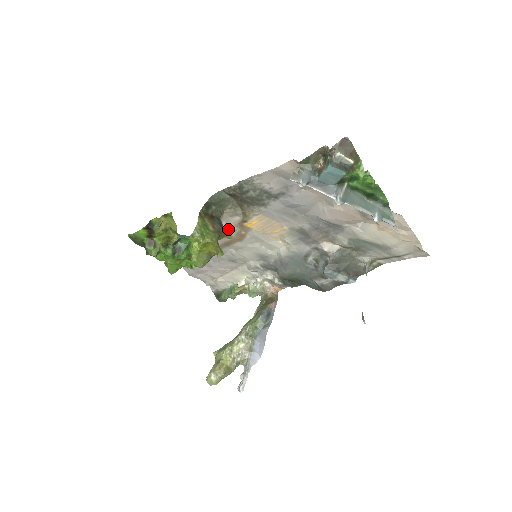
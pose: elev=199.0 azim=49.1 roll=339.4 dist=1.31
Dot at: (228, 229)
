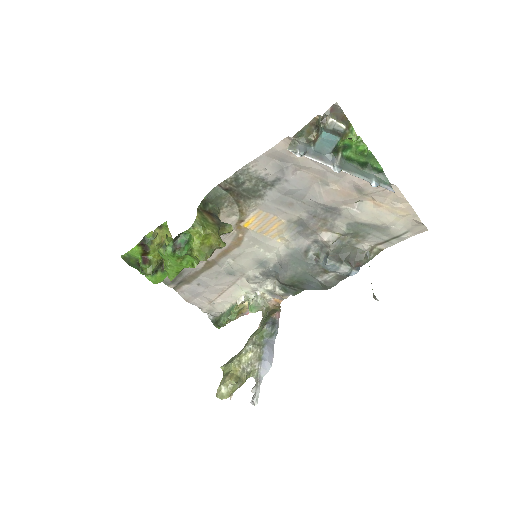
Dot at: occluded
